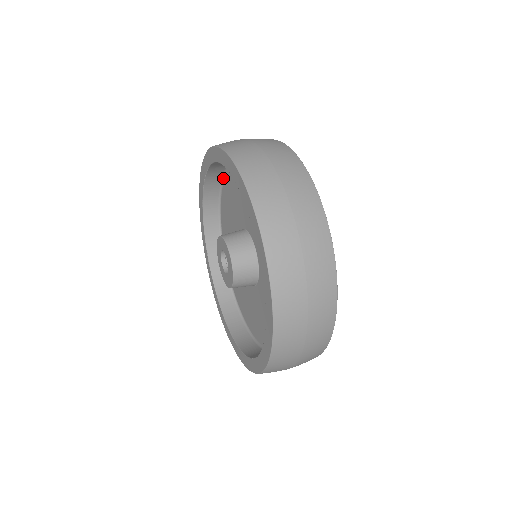
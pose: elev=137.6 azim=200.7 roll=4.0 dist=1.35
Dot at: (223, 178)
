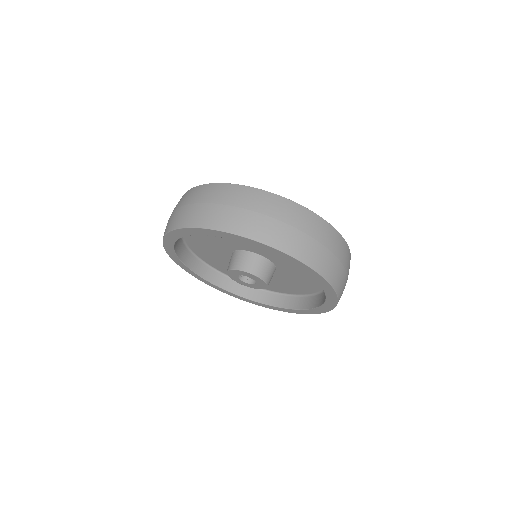
Dot at: occluded
